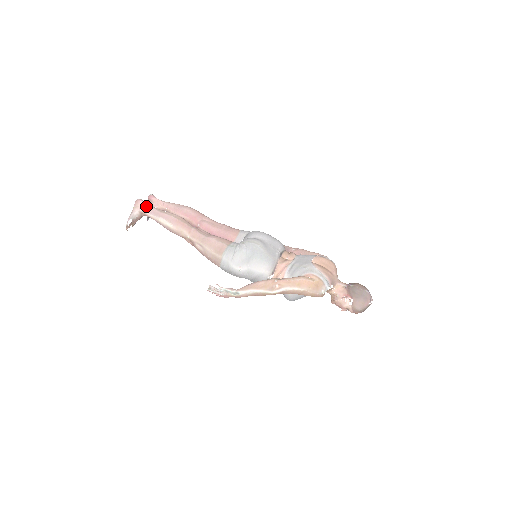
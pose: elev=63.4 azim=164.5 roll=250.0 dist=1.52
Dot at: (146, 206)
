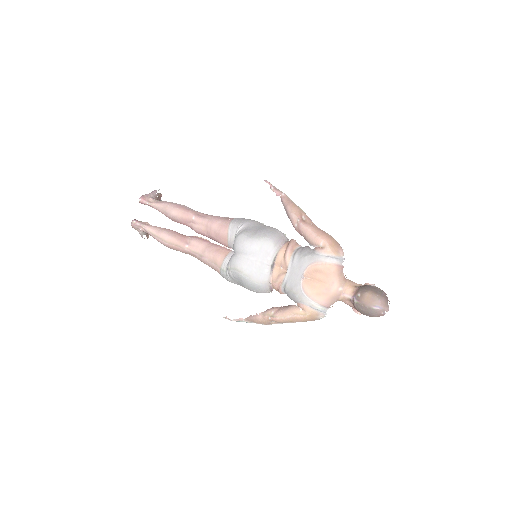
Dot at: (142, 228)
